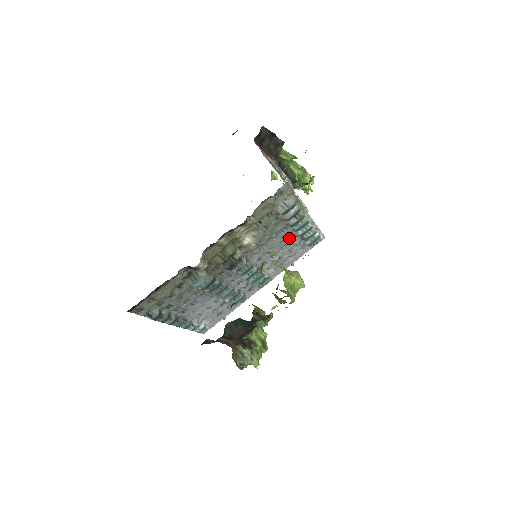
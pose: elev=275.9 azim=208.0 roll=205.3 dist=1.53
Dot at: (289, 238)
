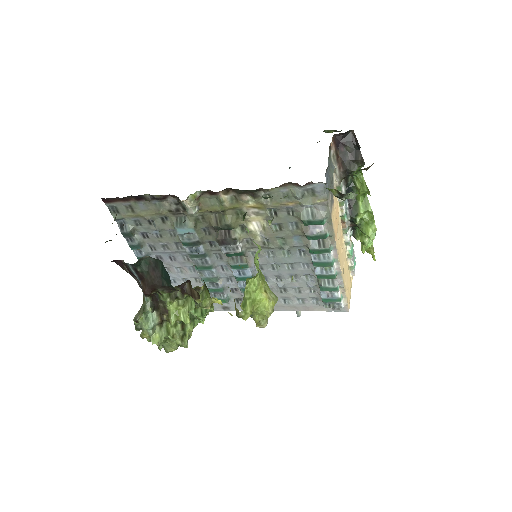
Dot at: (304, 270)
